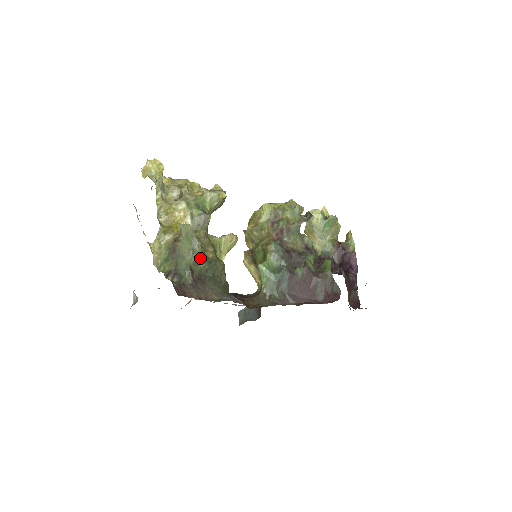
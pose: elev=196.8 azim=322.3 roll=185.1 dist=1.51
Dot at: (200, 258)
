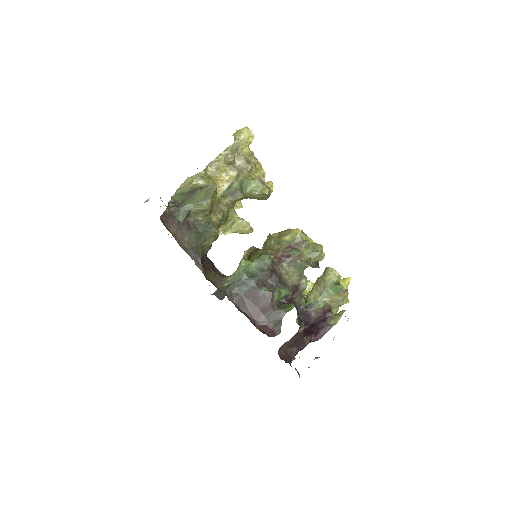
Dot at: (203, 212)
